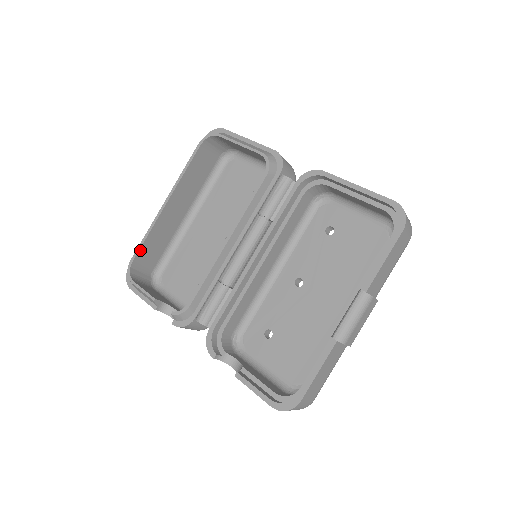
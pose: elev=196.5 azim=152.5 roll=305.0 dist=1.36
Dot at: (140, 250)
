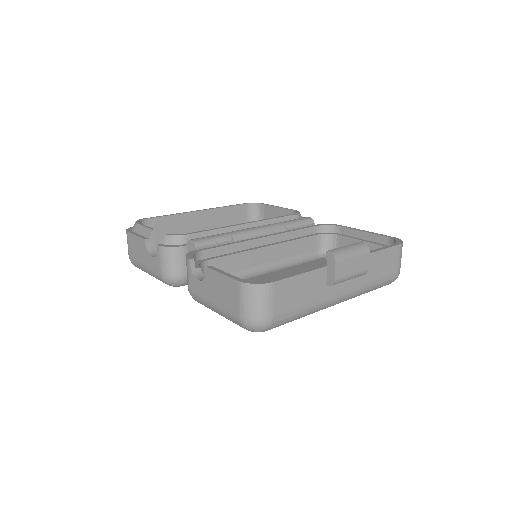
Dot at: (158, 218)
